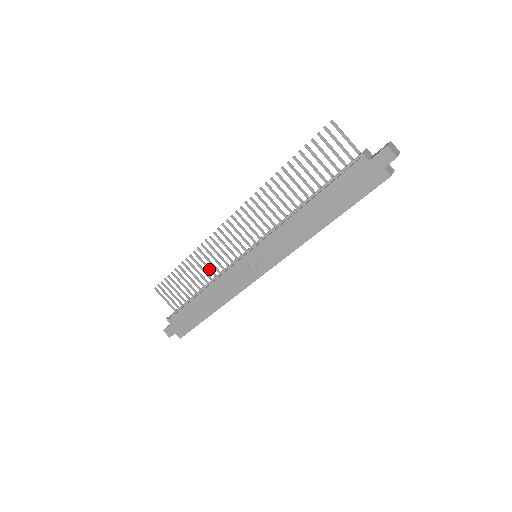
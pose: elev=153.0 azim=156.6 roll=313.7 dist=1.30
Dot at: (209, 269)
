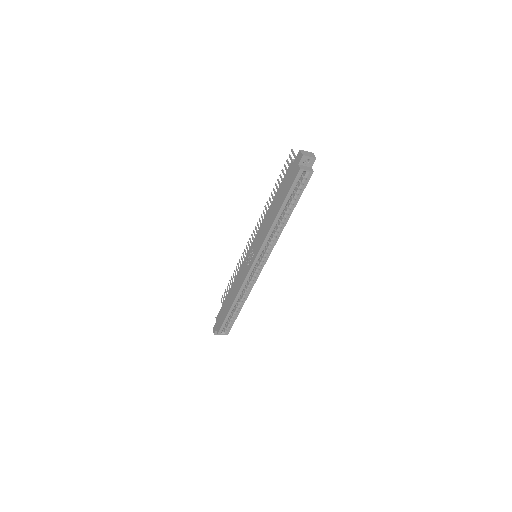
Dot at: occluded
